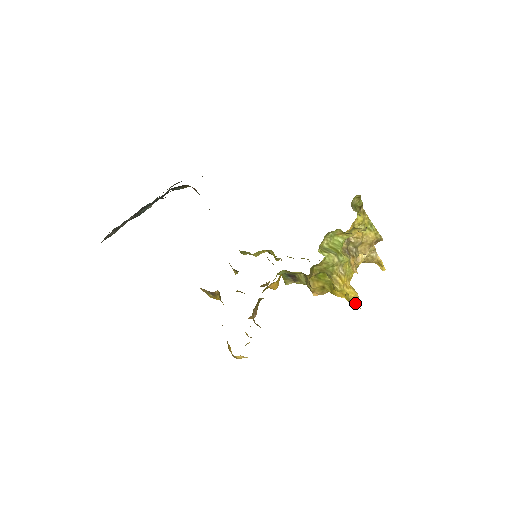
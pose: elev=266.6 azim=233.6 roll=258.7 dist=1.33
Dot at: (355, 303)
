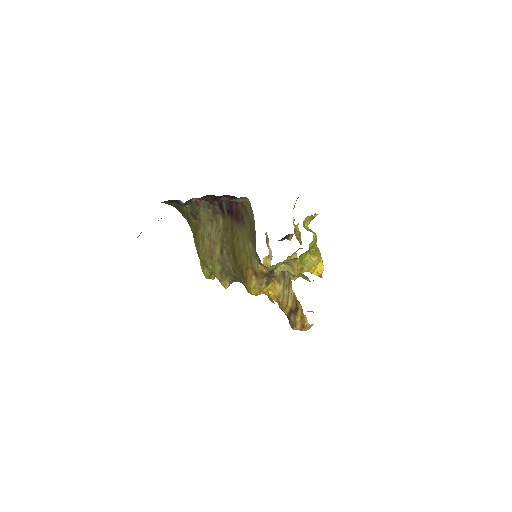
Dot at: (321, 274)
